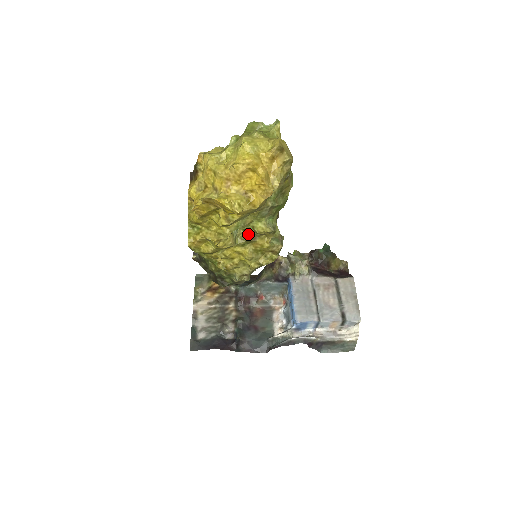
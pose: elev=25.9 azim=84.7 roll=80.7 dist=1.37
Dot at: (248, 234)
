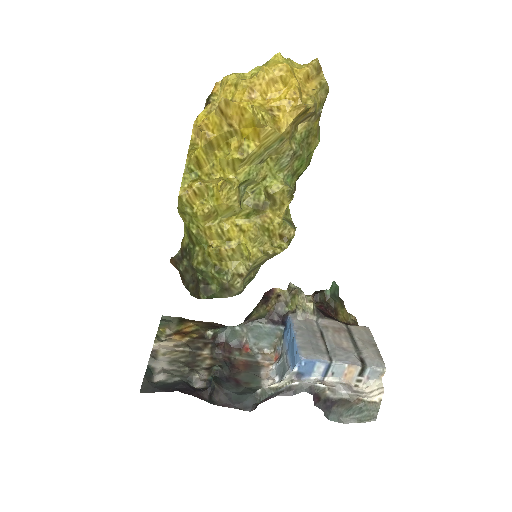
Dot at: (257, 200)
